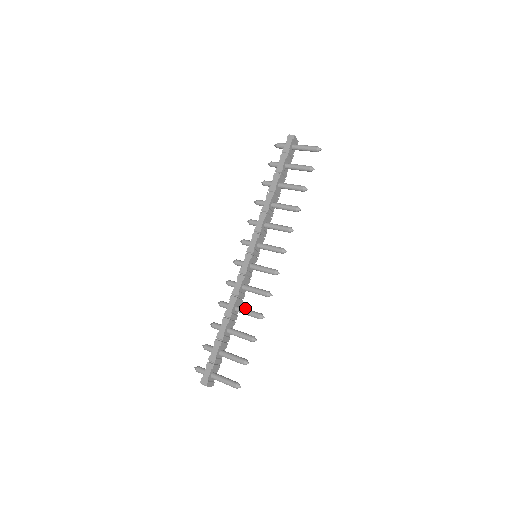
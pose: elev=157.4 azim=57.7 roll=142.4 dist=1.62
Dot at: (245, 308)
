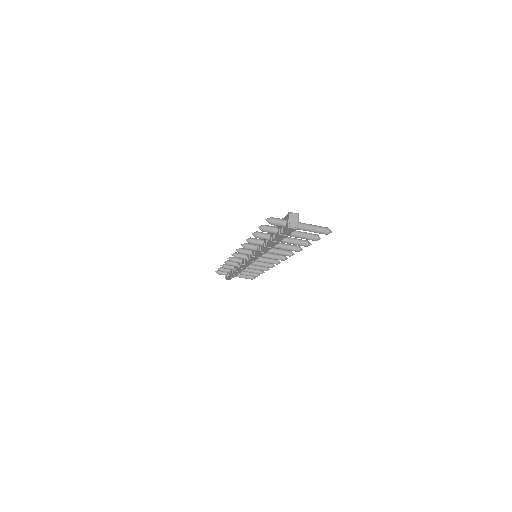
Dot at: occluded
